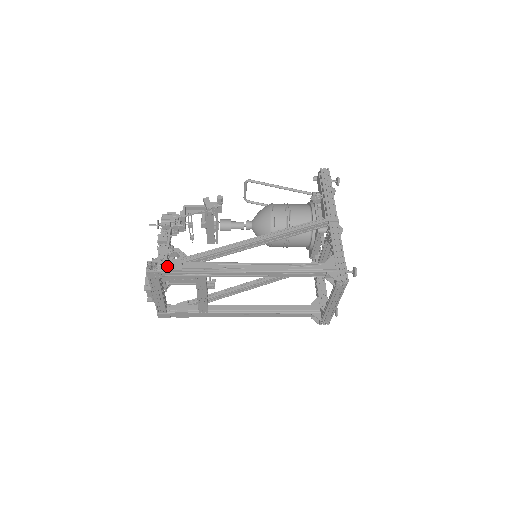
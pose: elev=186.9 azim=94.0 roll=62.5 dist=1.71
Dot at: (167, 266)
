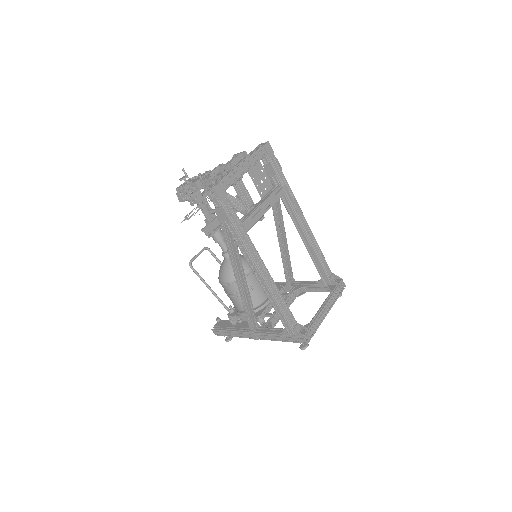
Dot at: occluded
